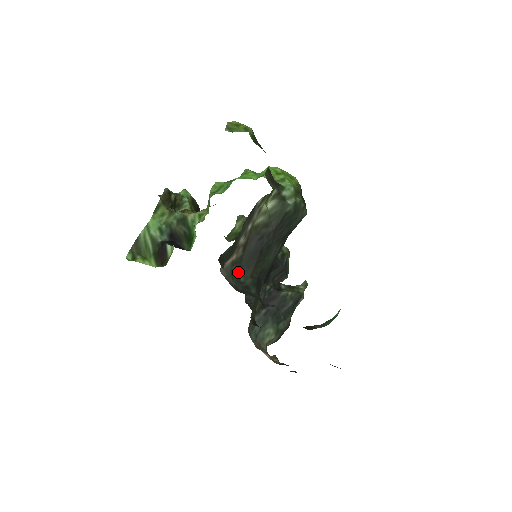
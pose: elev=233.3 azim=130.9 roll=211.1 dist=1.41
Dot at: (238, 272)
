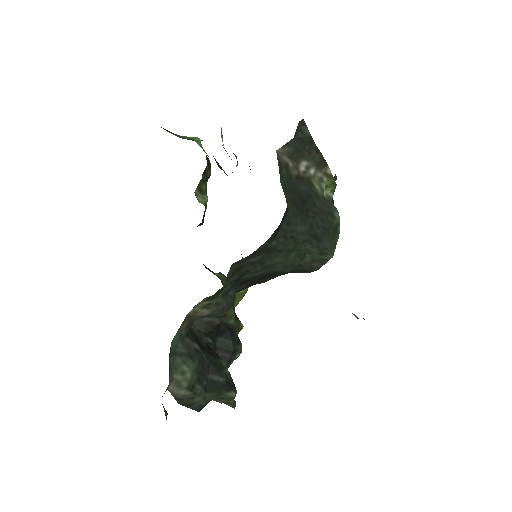
Dot at: (281, 181)
